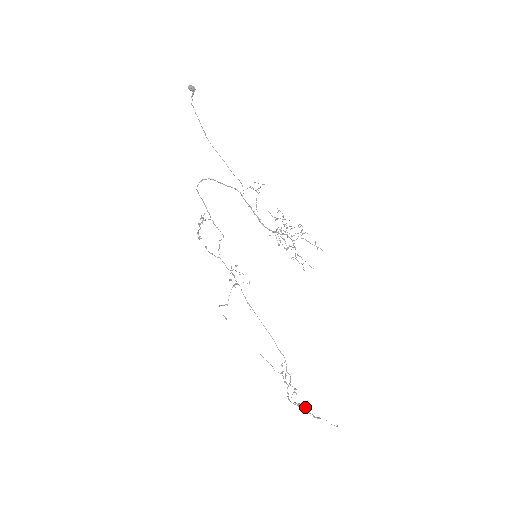
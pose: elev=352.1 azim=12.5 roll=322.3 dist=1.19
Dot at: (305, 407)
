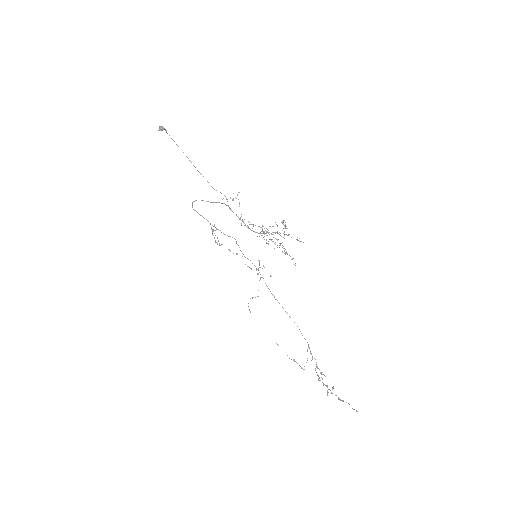
Dot at: (332, 389)
